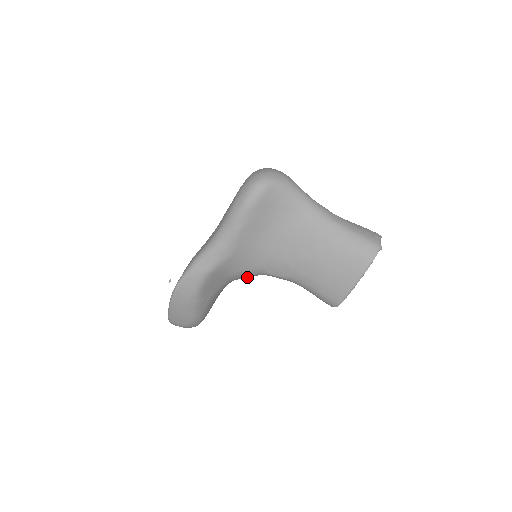
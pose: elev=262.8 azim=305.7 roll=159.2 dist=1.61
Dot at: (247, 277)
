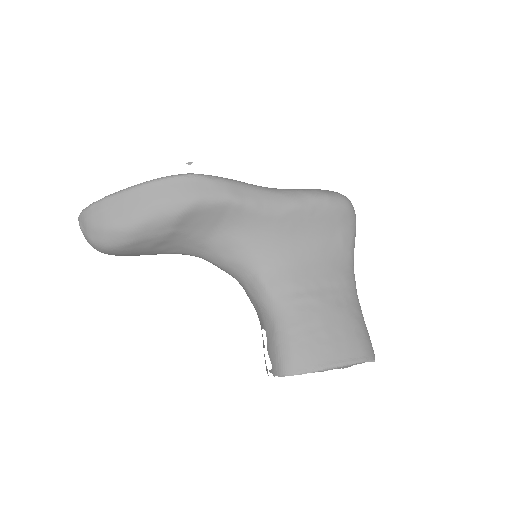
Dot at: (225, 263)
